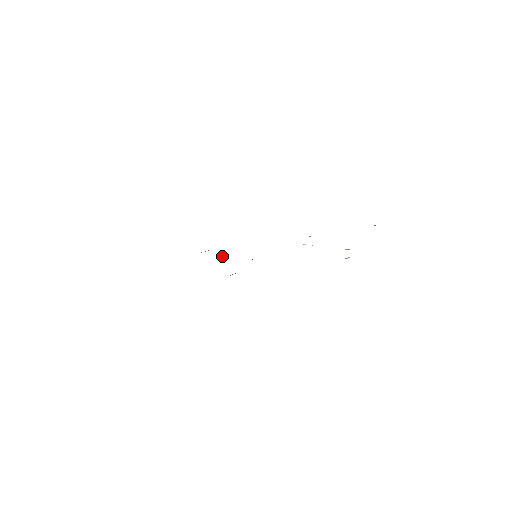
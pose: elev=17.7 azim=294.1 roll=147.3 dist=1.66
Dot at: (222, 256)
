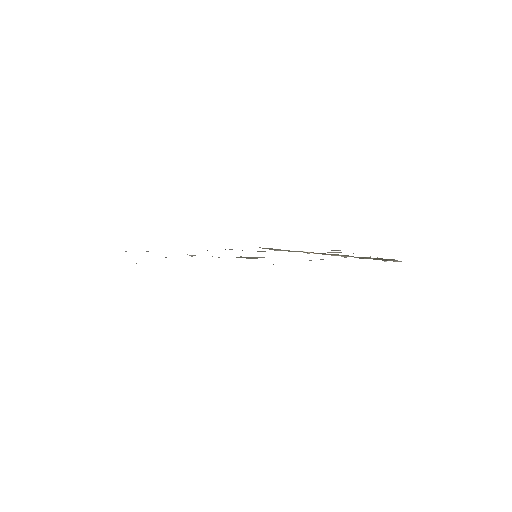
Dot at: (193, 255)
